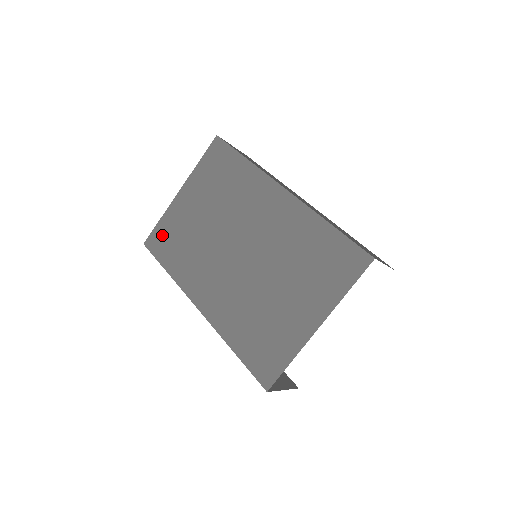
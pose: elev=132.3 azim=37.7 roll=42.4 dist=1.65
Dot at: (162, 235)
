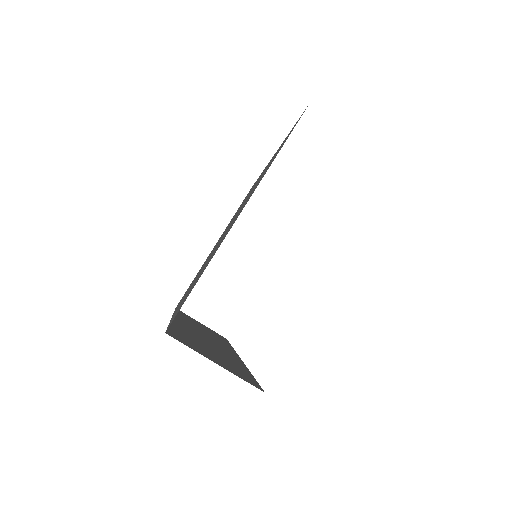
Dot at: occluded
